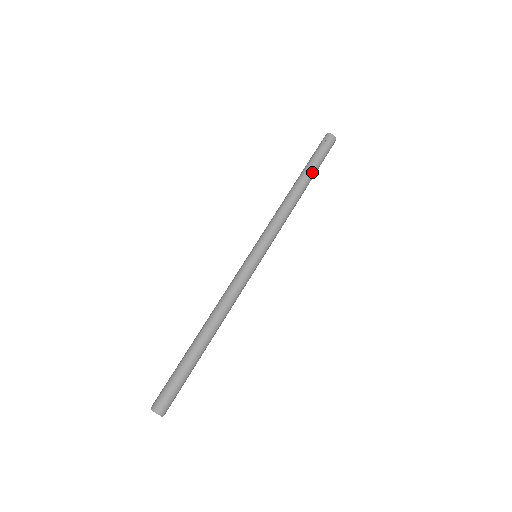
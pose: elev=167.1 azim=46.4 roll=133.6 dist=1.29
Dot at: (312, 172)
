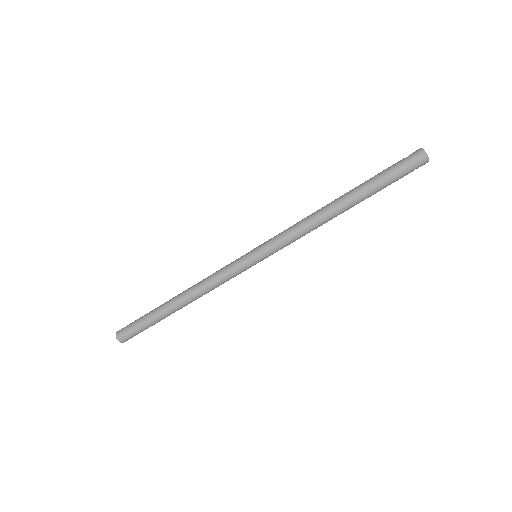
Dot at: (364, 189)
